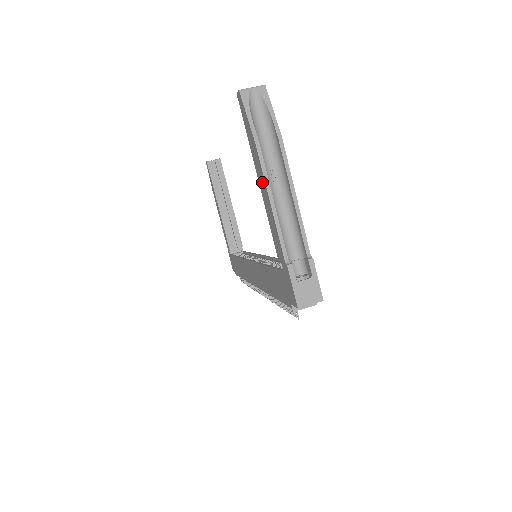
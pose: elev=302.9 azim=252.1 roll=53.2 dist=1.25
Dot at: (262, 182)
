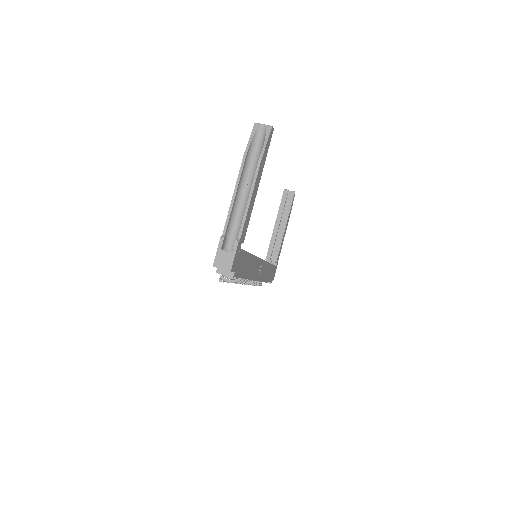
Dot at: occluded
